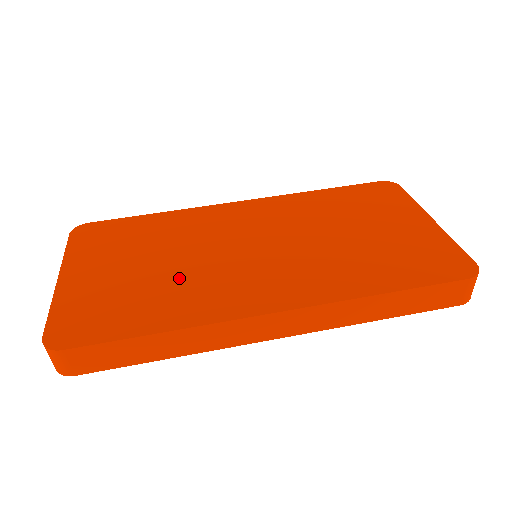
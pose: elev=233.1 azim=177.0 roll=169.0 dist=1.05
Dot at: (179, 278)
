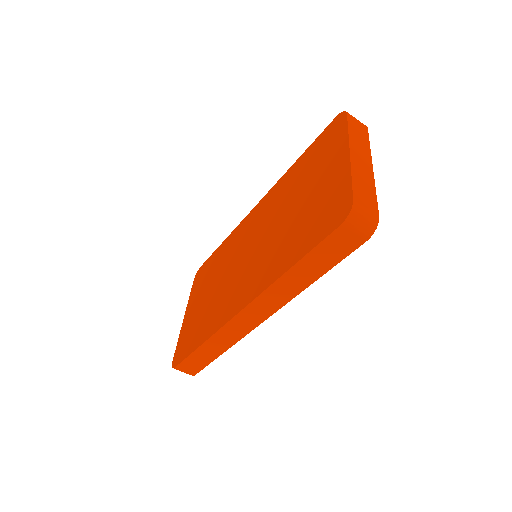
Dot at: (216, 298)
